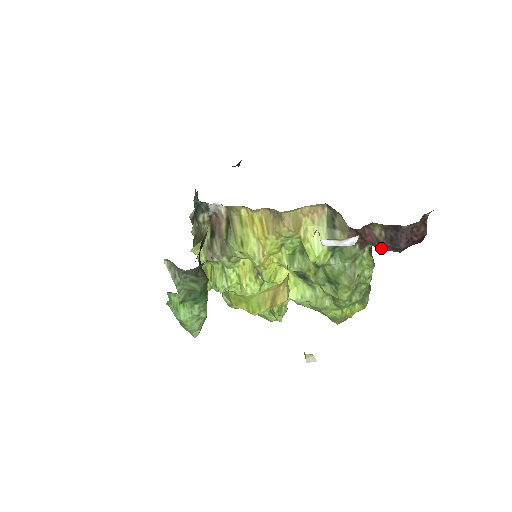
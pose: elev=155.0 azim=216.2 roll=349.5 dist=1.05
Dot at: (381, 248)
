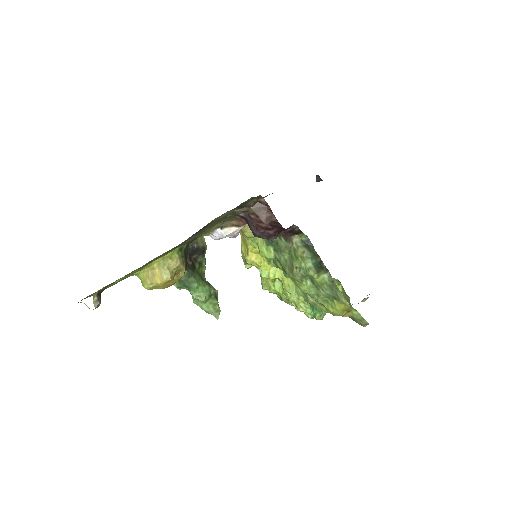
Dot at: occluded
